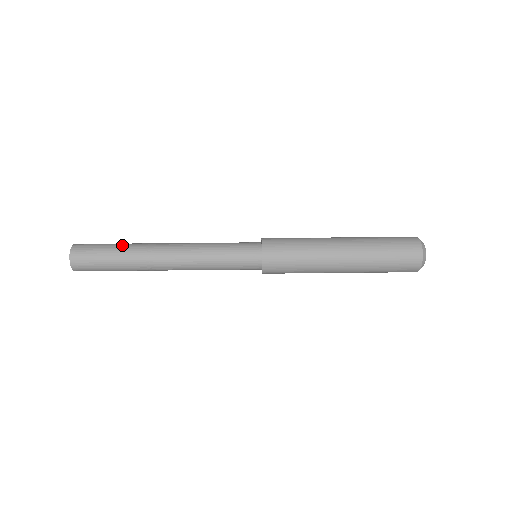
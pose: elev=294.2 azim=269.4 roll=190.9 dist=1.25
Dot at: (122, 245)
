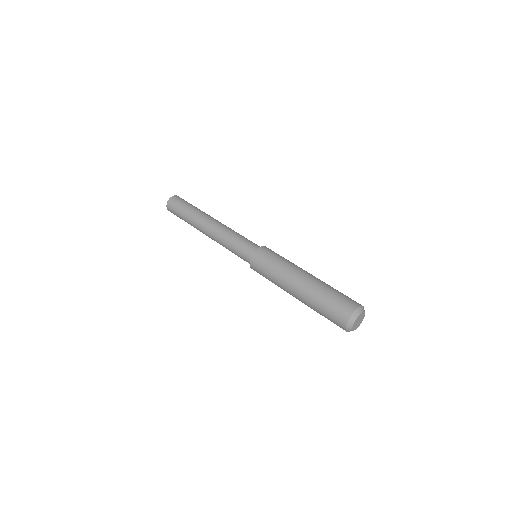
Dot at: occluded
